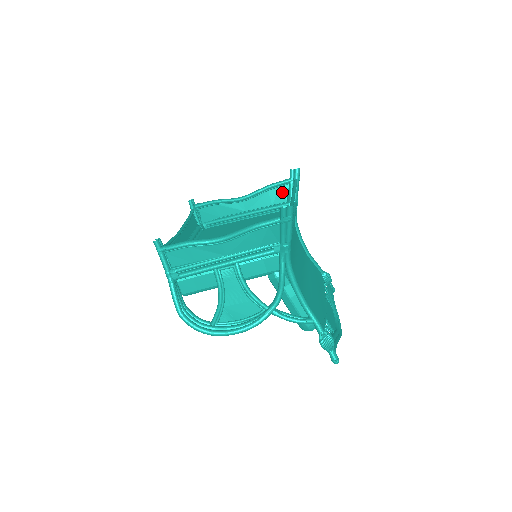
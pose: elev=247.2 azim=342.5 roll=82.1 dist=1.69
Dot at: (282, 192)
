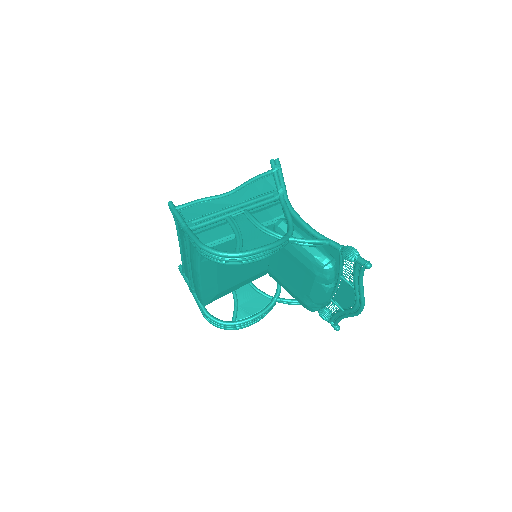
Dot at: occluded
